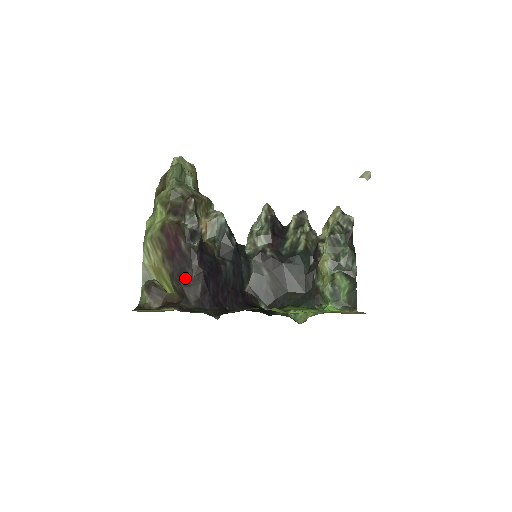
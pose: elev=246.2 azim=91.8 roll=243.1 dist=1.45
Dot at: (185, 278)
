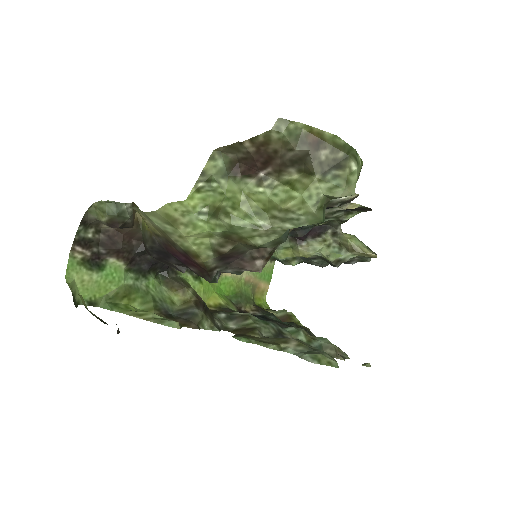
Dot at: (163, 257)
